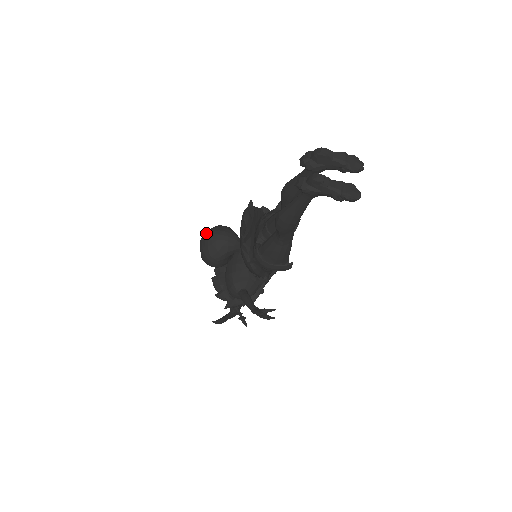
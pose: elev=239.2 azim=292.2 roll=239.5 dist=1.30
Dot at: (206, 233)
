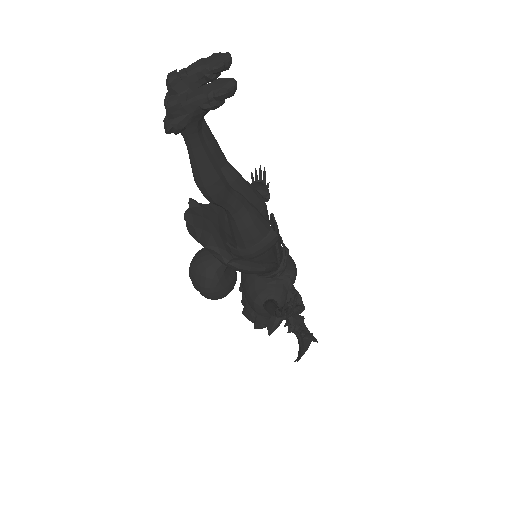
Dot at: occluded
